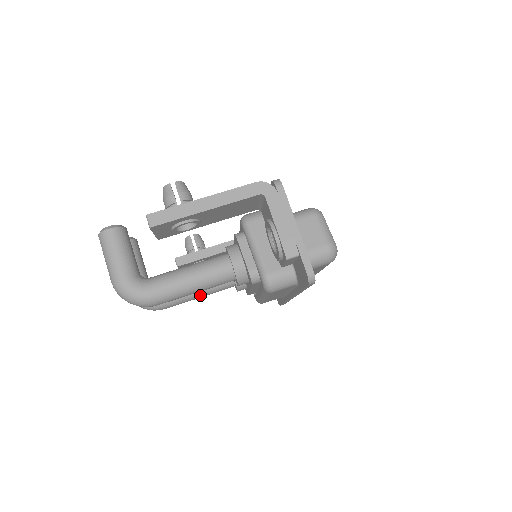
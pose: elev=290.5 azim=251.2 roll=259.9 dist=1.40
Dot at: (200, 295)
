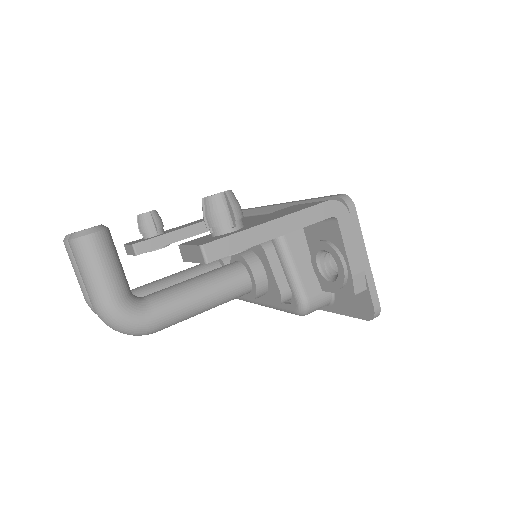
Dot at: occluded
